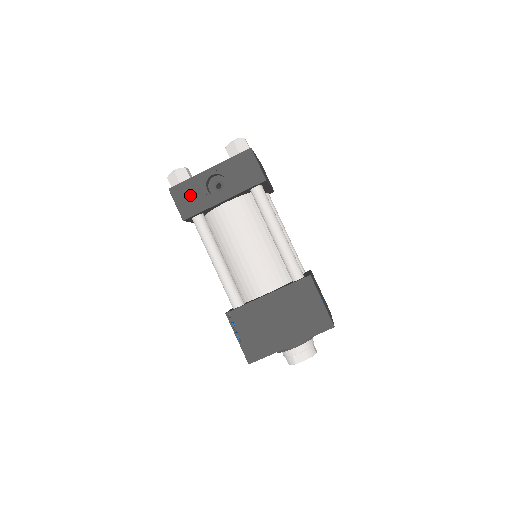
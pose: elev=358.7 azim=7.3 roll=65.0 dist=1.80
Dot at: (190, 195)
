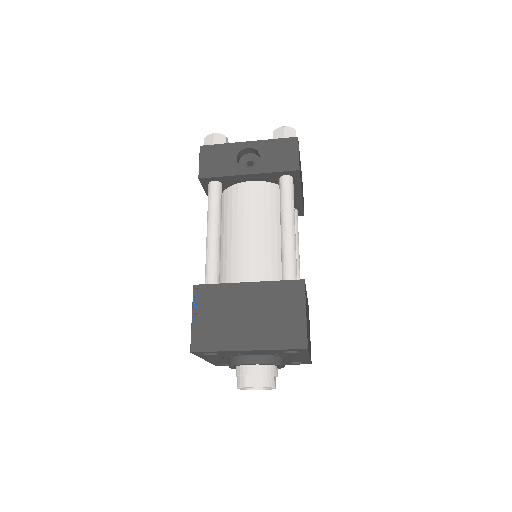
Dot at: (218, 158)
